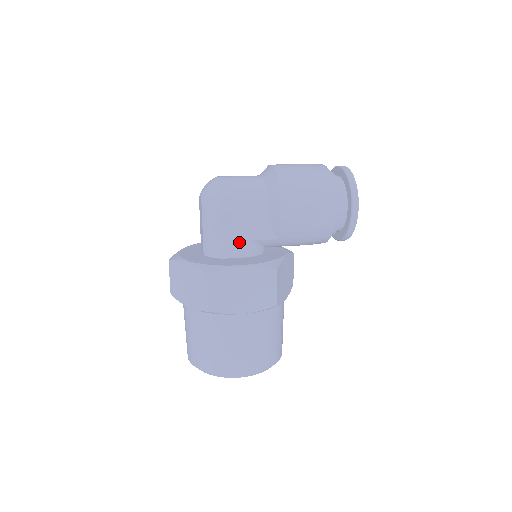
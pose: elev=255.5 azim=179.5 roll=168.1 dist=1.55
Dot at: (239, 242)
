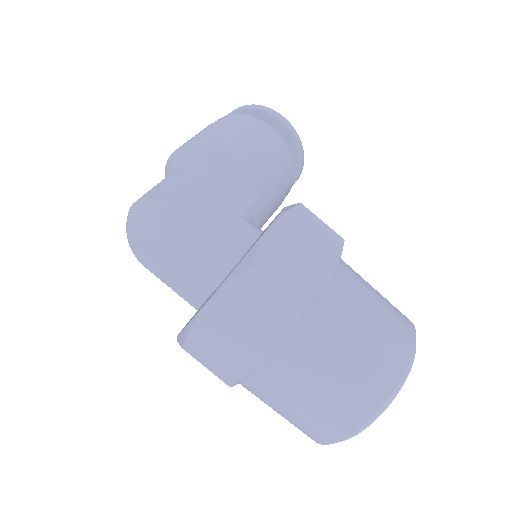
Dot at: (232, 230)
